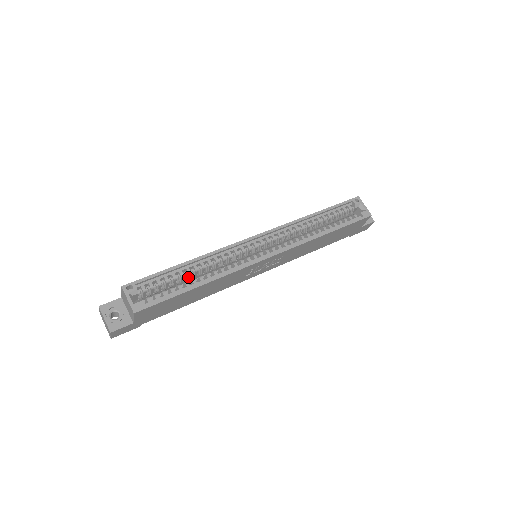
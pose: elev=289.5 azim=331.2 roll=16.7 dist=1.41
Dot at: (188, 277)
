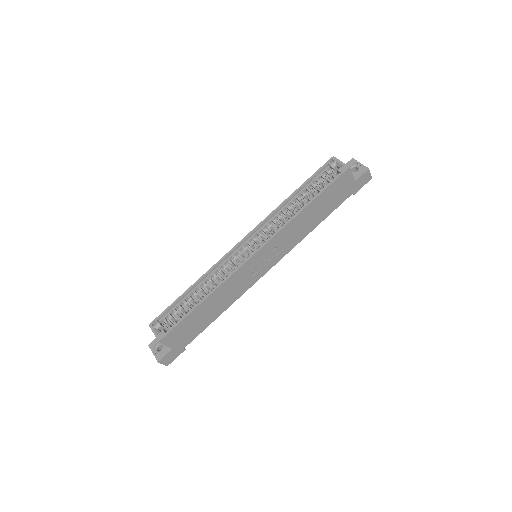
Dot at: occluded
